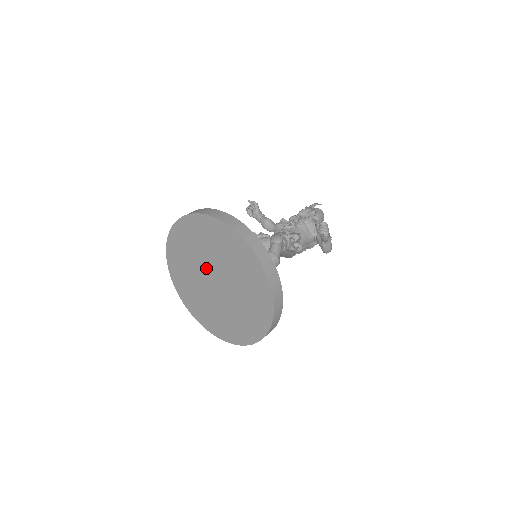
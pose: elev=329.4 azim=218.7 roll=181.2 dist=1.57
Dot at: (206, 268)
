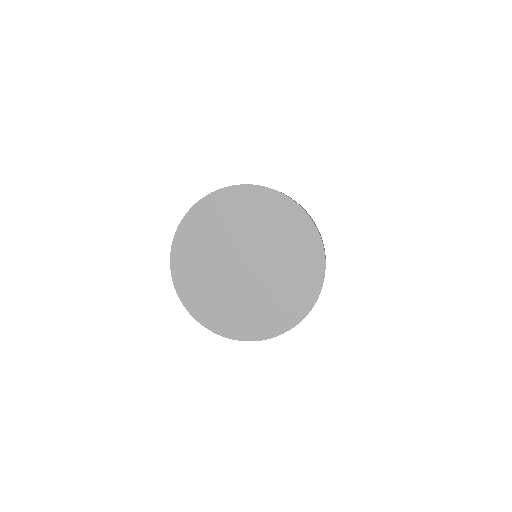
Dot at: (245, 246)
